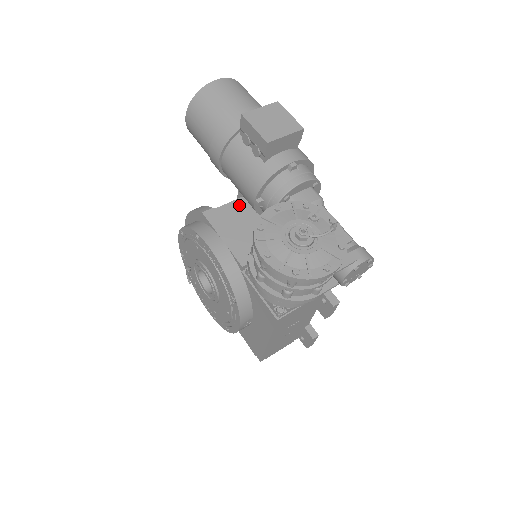
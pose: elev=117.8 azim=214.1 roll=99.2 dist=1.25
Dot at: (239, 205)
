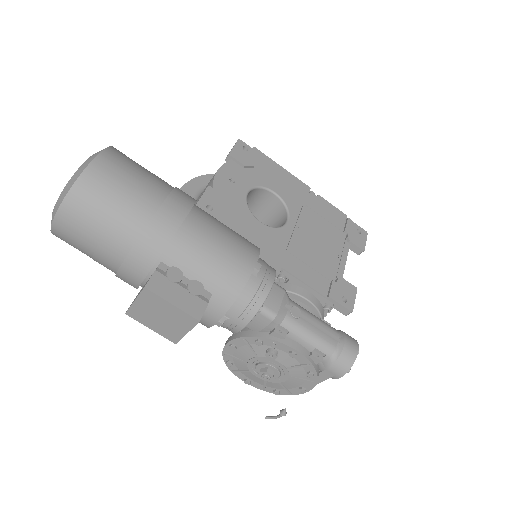
Dot at: occluded
